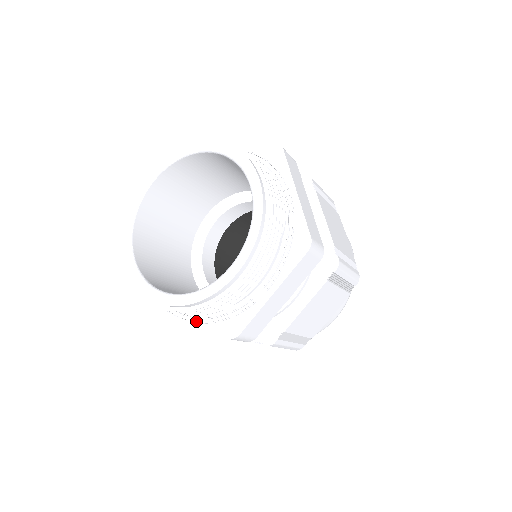
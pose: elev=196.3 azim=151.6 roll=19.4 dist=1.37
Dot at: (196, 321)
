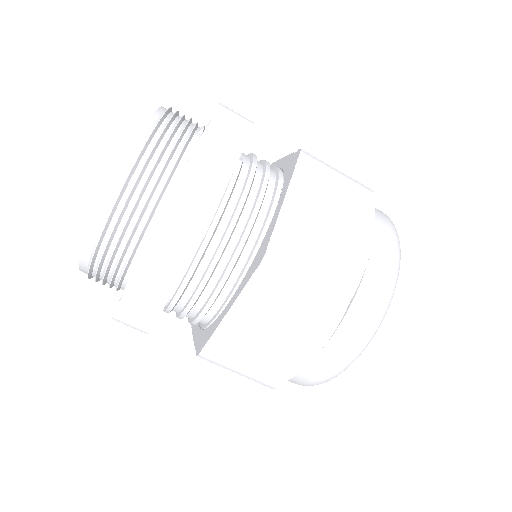
Dot at: occluded
